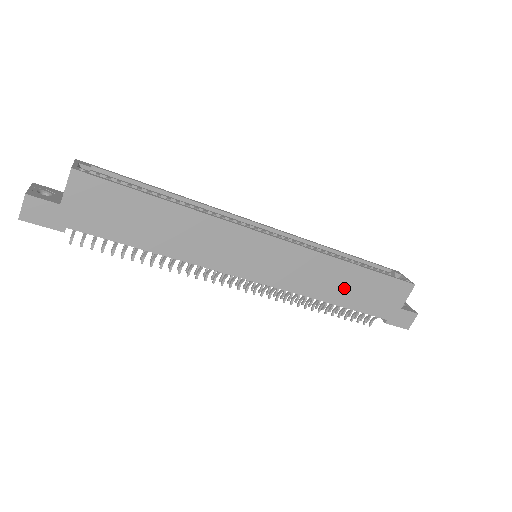
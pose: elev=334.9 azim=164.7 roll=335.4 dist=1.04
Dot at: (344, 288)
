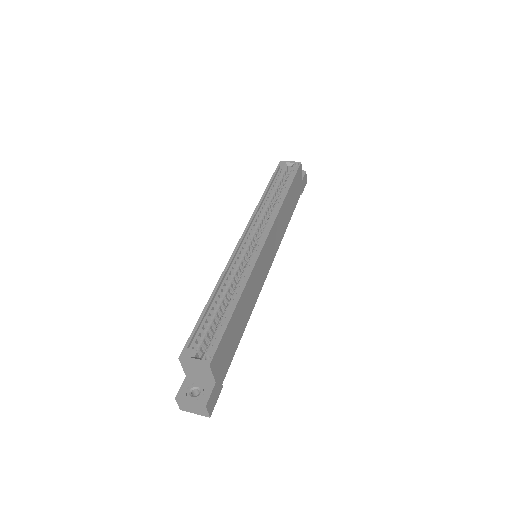
Dot at: (288, 210)
